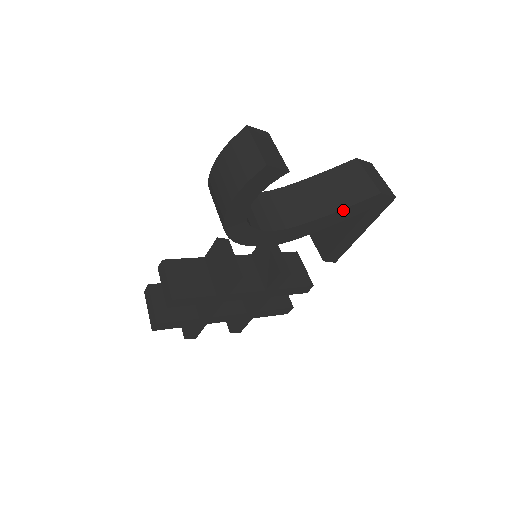
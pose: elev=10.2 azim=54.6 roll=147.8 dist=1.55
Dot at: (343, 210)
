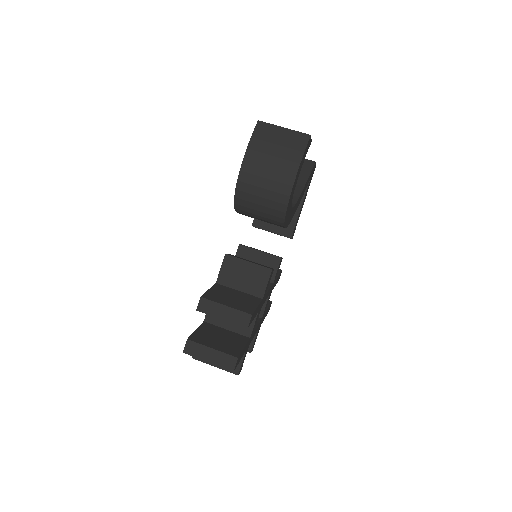
Dot at: (307, 180)
